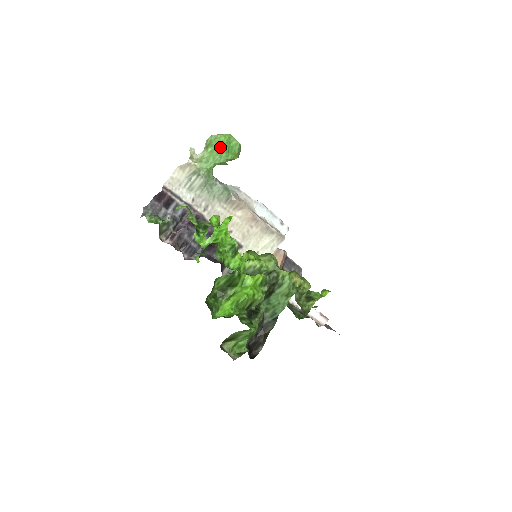
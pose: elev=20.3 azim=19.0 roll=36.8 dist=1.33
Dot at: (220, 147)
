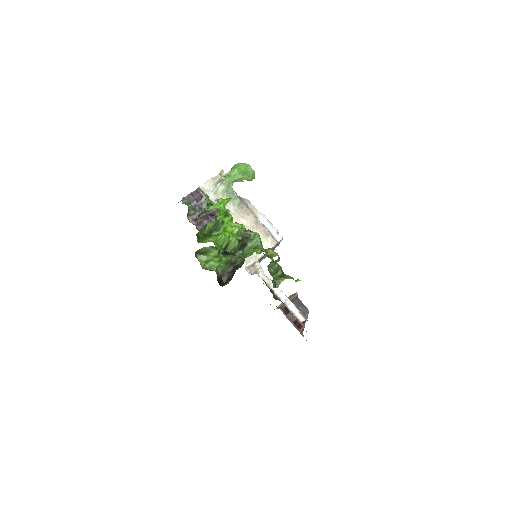
Dot at: (239, 169)
